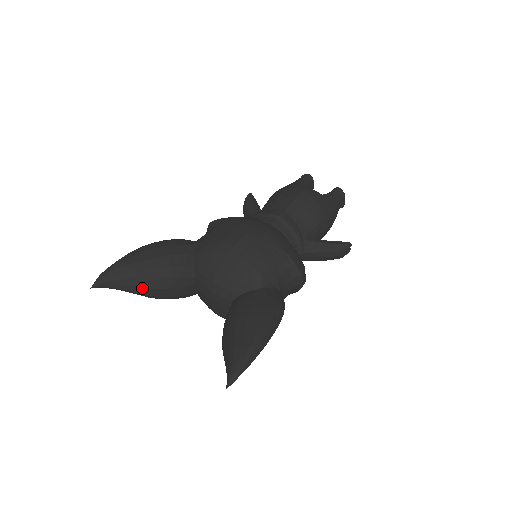
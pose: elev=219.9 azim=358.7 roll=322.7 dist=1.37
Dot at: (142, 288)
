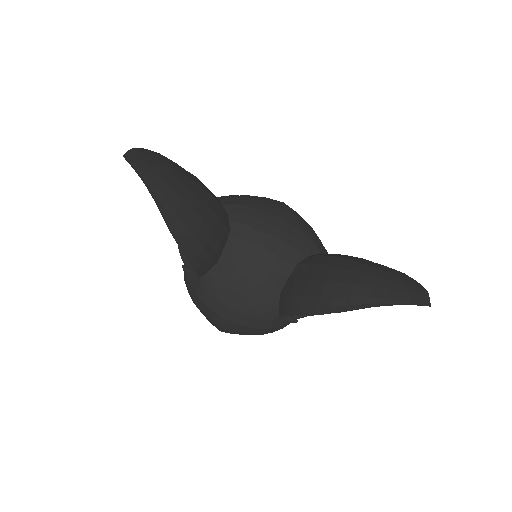
Dot at: (185, 204)
